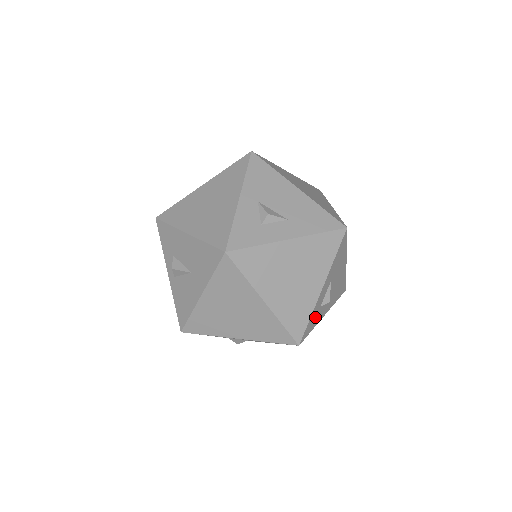
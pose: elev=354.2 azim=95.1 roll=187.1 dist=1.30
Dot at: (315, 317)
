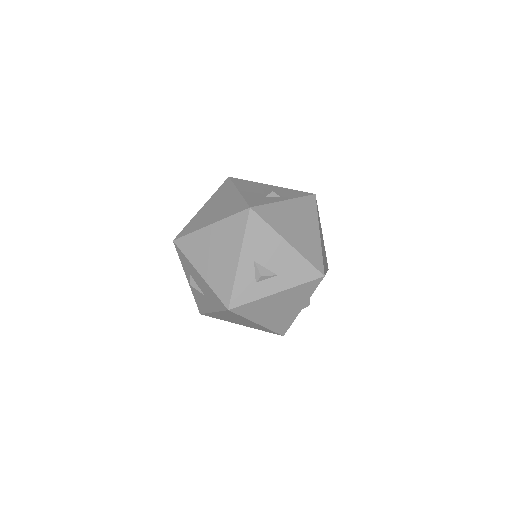
Dot at: occluded
